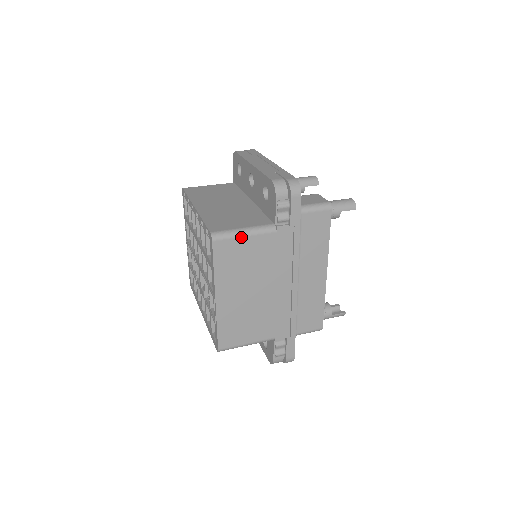
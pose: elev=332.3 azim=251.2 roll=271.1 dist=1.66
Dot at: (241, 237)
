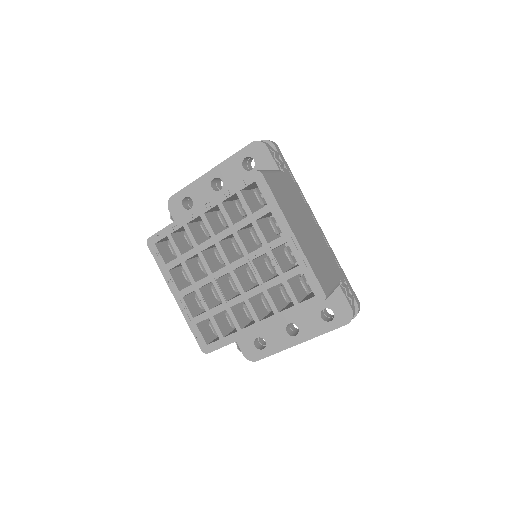
Dot at: (273, 174)
